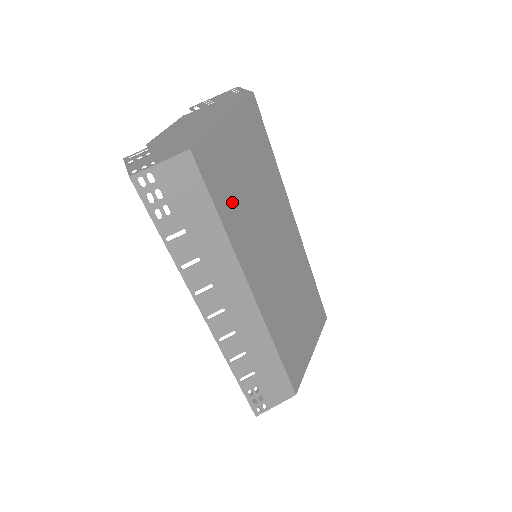
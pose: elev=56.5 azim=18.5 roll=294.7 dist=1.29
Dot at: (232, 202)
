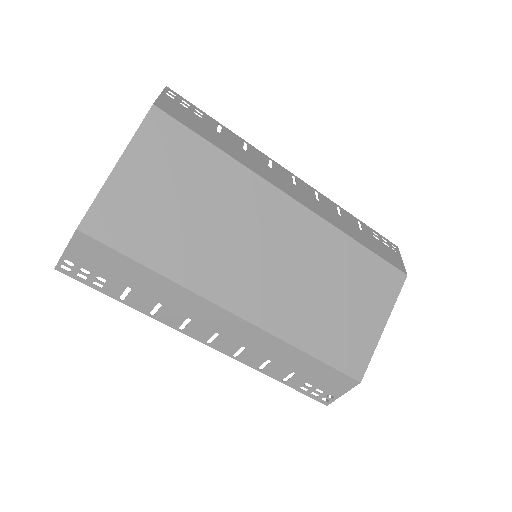
Dot at: (162, 242)
